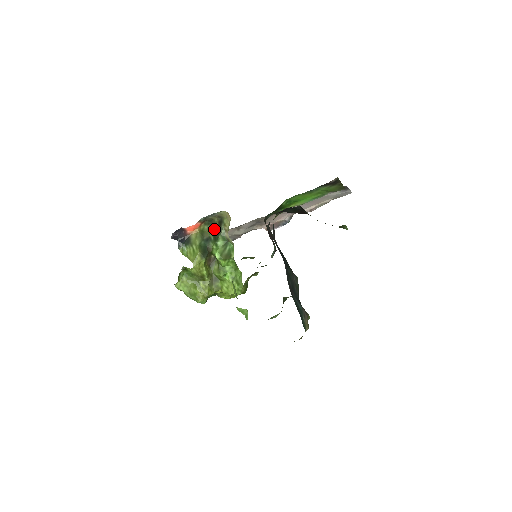
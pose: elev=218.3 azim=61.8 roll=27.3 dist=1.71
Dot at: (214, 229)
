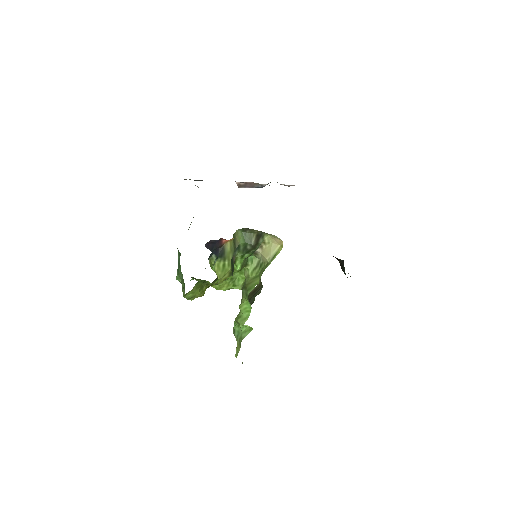
Dot at: (249, 240)
